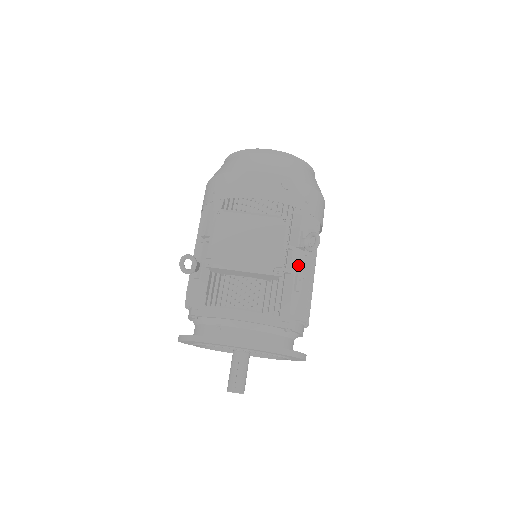
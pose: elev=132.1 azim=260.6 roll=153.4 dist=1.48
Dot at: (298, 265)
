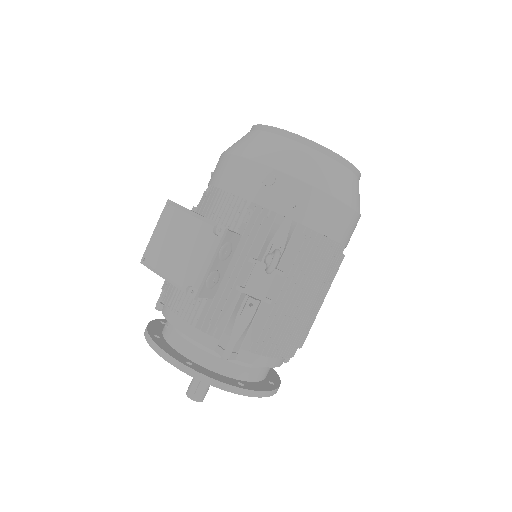
Dot at: (260, 285)
